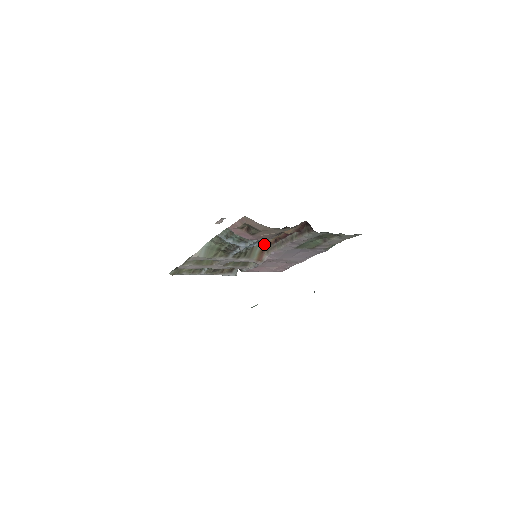
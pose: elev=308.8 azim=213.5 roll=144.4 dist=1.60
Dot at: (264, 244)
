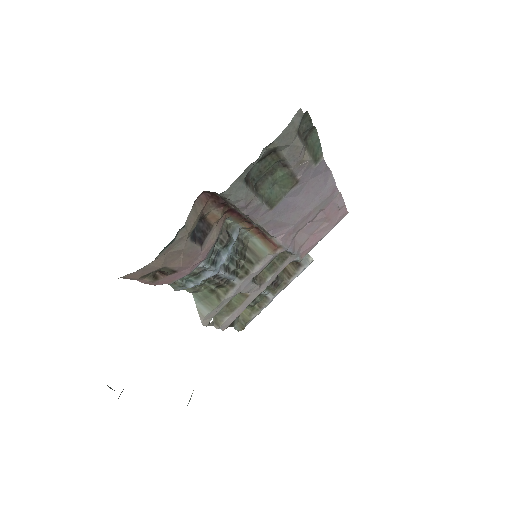
Dot at: (253, 232)
